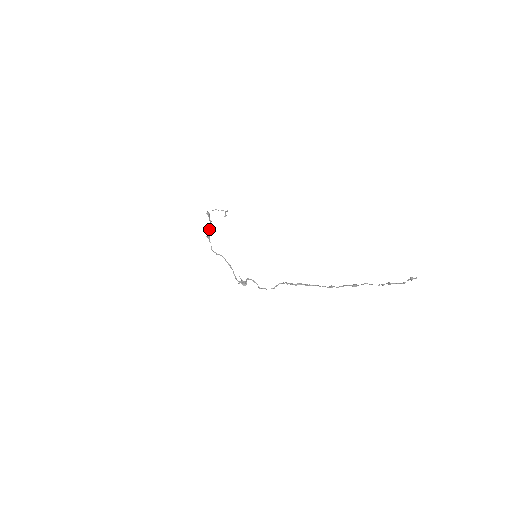
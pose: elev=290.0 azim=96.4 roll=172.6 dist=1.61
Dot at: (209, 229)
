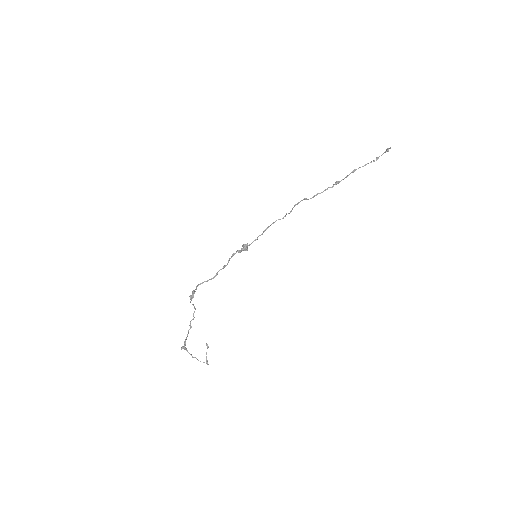
Dot at: (192, 304)
